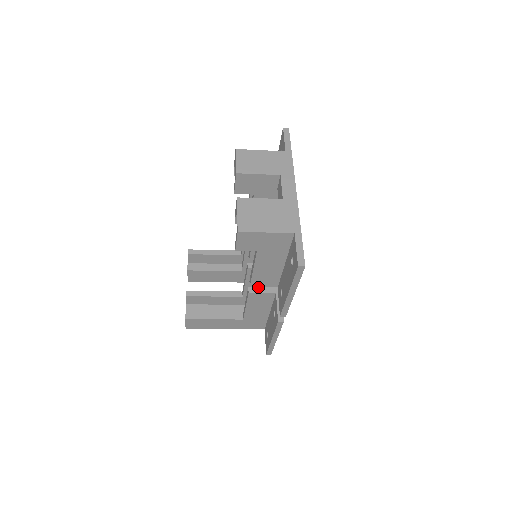
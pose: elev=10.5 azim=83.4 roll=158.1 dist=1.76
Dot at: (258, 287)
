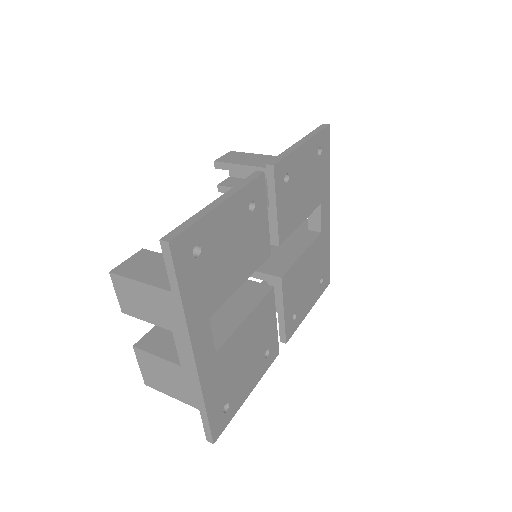
Dot at: occluded
